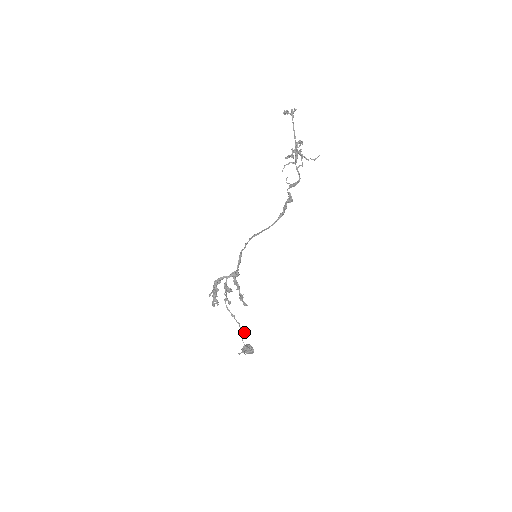
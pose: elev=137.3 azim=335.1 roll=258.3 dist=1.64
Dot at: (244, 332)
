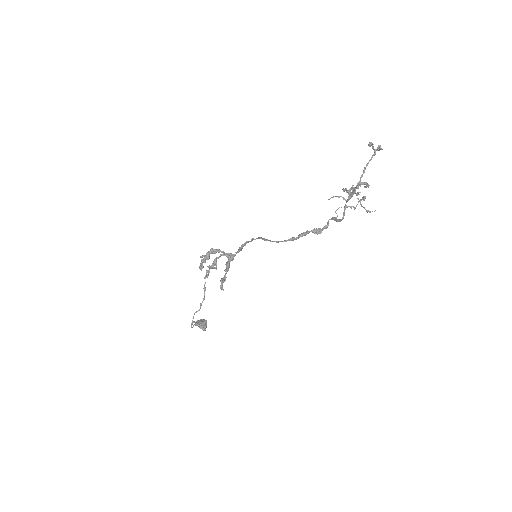
Dot at: occluded
